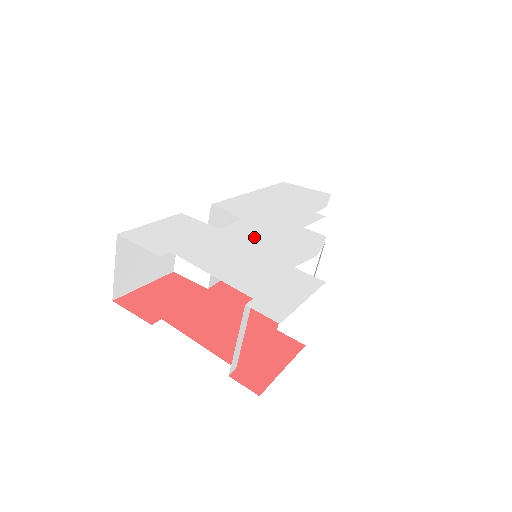
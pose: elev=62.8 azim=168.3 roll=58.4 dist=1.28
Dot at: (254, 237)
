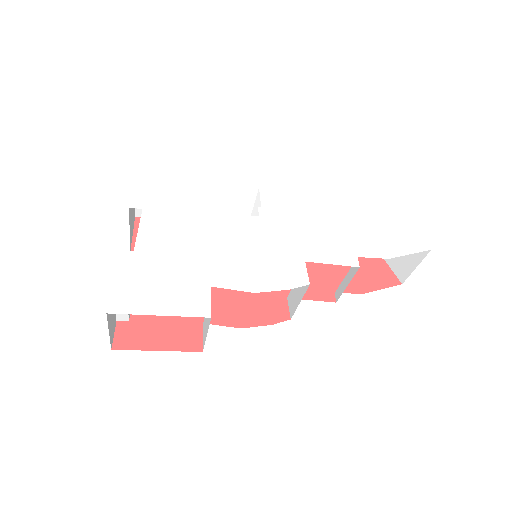
Dot at: (233, 239)
